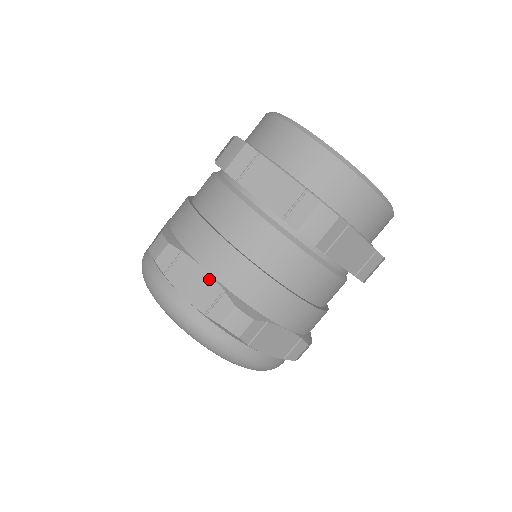
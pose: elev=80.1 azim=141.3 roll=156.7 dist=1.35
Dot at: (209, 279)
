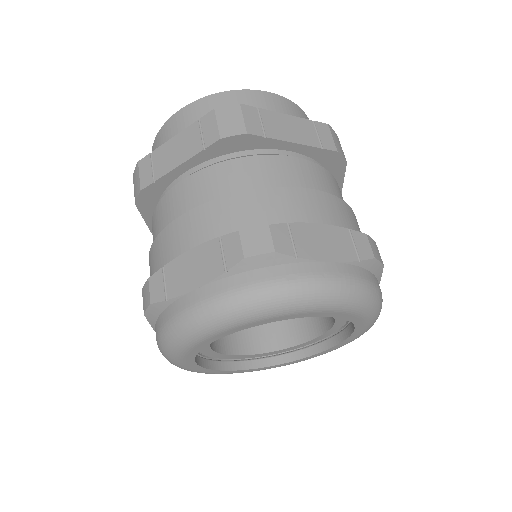
Dot at: (200, 249)
